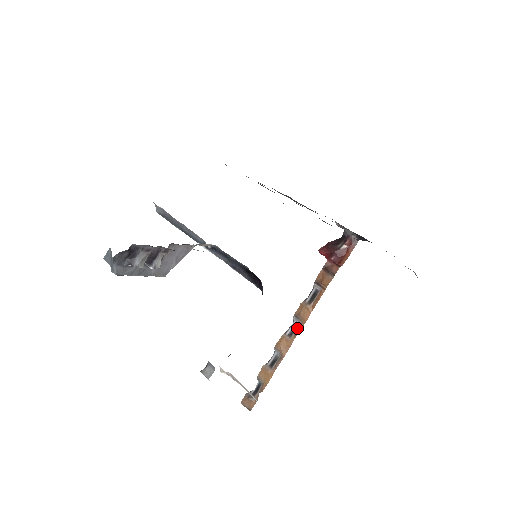
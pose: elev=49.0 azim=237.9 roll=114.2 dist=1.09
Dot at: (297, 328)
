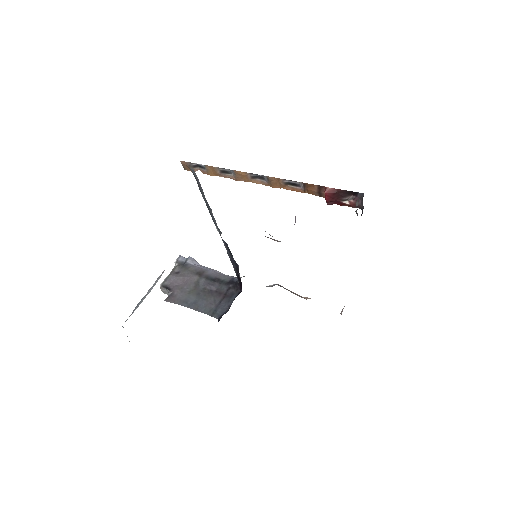
Dot at: (262, 180)
